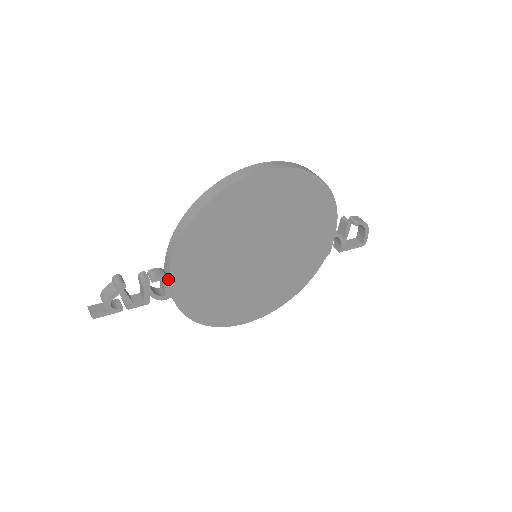
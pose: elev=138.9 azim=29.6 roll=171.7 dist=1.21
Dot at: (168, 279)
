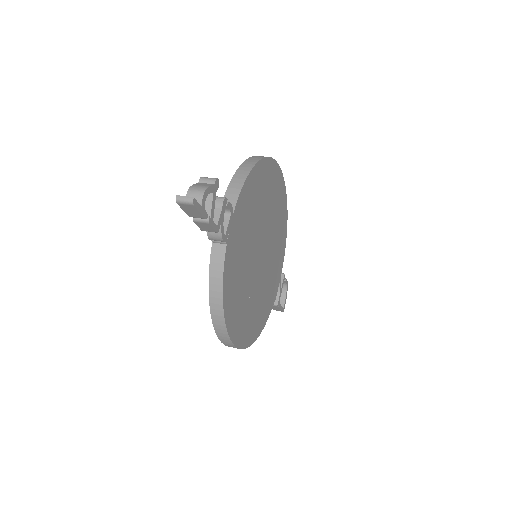
Dot at: (232, 215)
